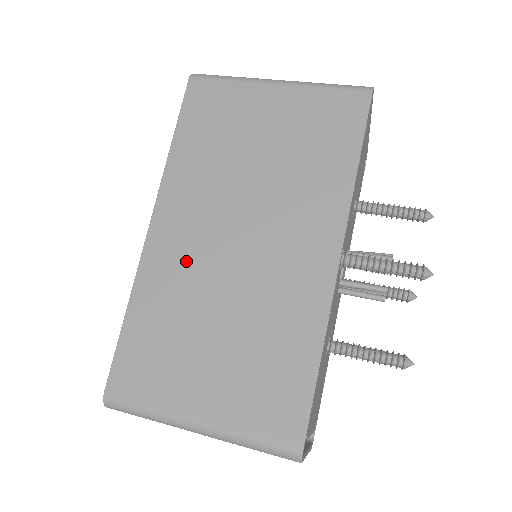
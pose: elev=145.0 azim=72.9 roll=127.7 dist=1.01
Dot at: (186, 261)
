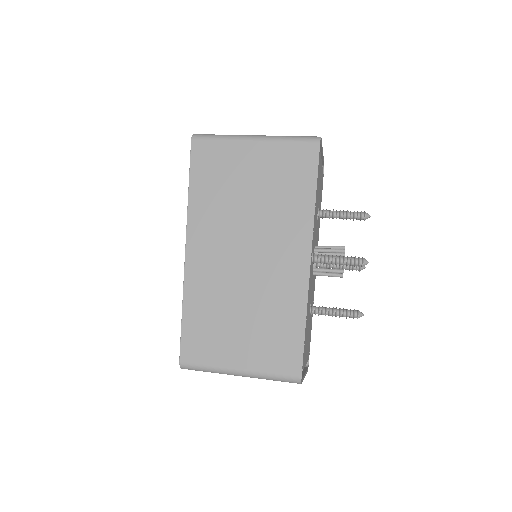
Dot at: (214, 274)
